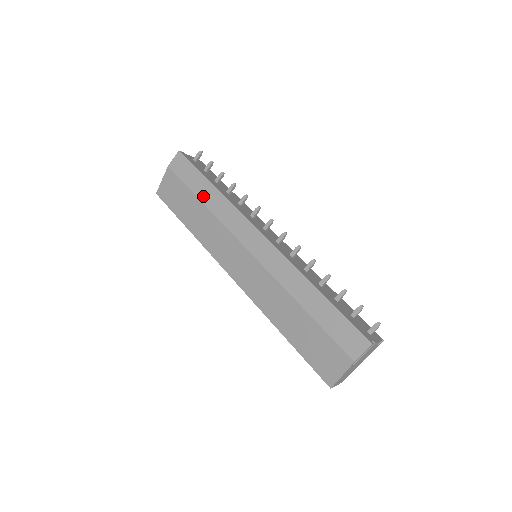
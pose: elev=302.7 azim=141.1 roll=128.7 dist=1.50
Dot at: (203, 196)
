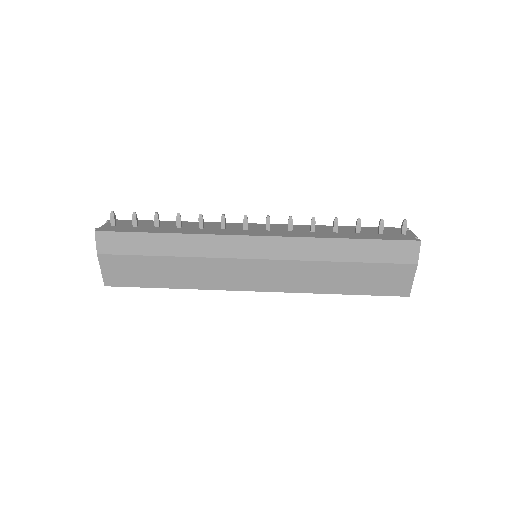
Dot at: (165, 250)
